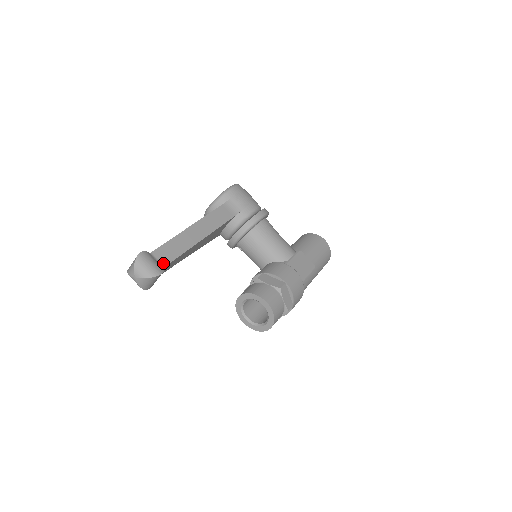
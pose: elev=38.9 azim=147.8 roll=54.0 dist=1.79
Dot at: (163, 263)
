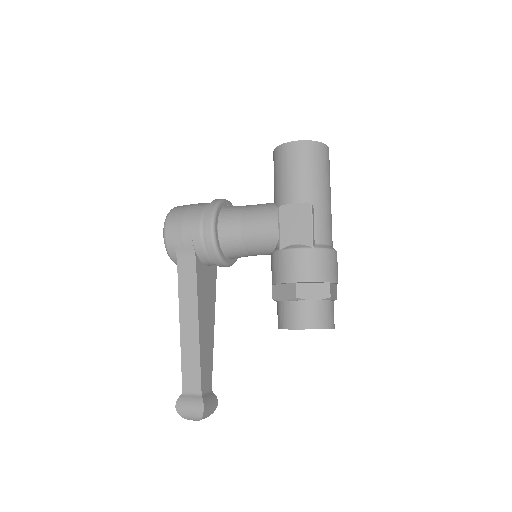
Dot at: (197, 390)
